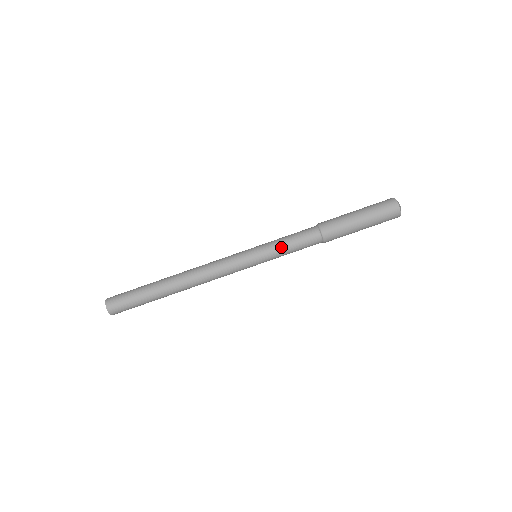
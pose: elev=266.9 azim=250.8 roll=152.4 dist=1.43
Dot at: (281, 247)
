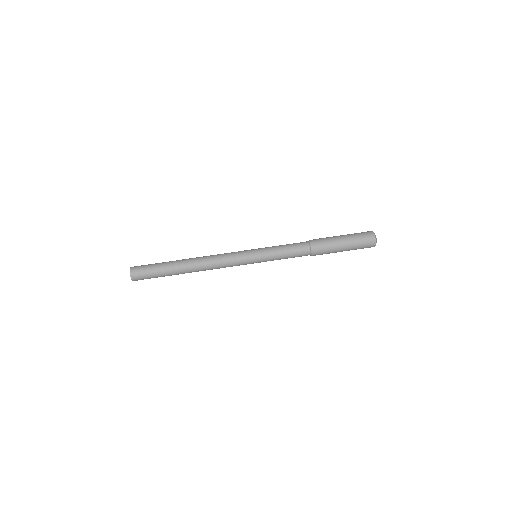
Dot at: (276, 247)
